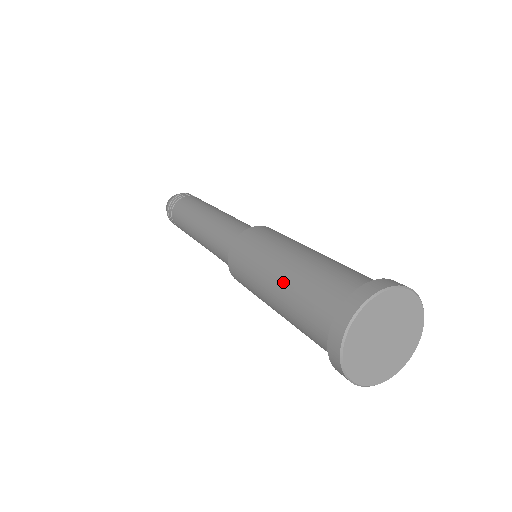
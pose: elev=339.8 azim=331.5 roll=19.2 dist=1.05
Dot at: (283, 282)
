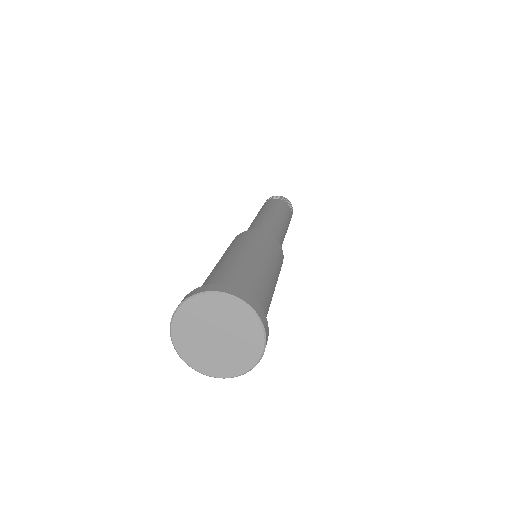
Dot at: (220, 263)
